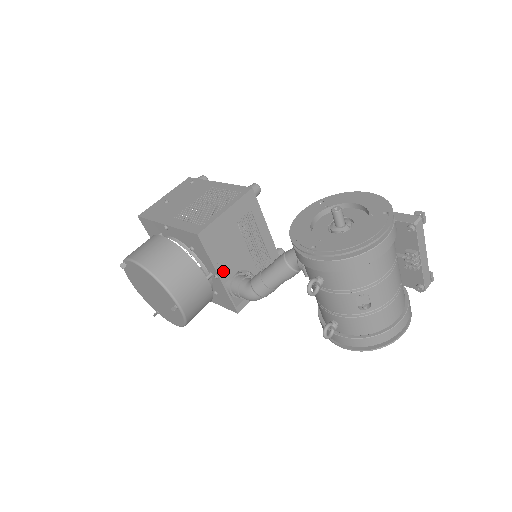
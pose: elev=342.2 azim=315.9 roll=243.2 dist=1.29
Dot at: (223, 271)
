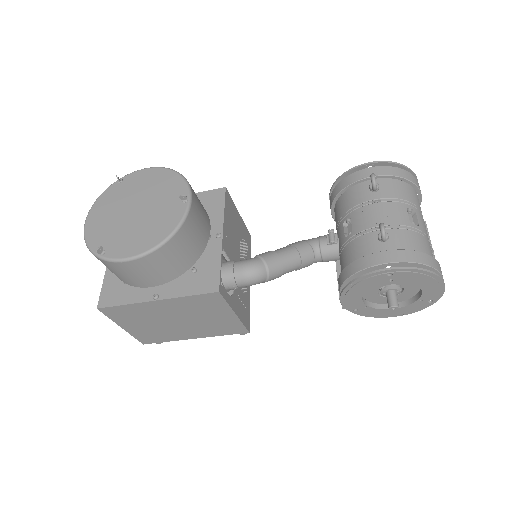
Dot at: (225, 239)
